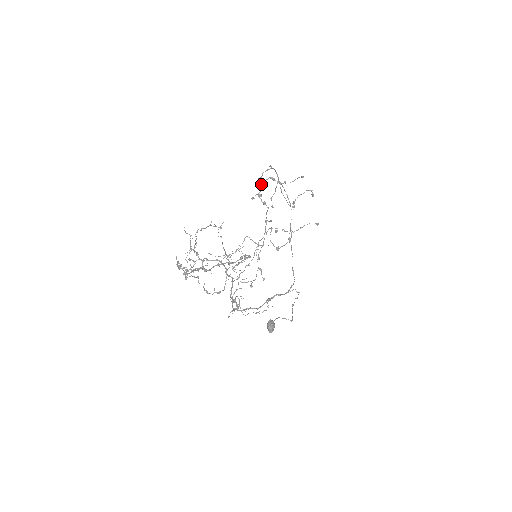
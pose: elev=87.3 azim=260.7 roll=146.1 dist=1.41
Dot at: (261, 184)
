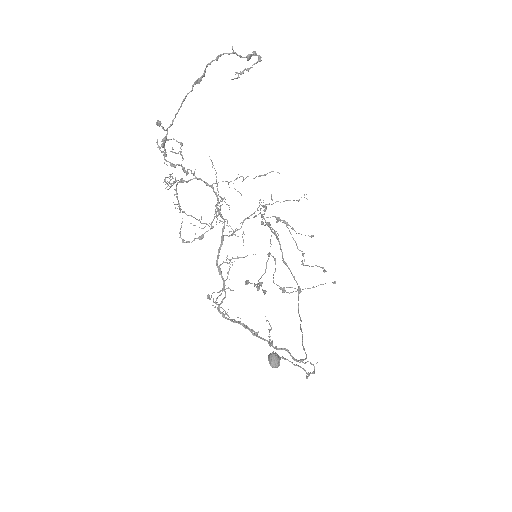
Dot at: (265, 208)
